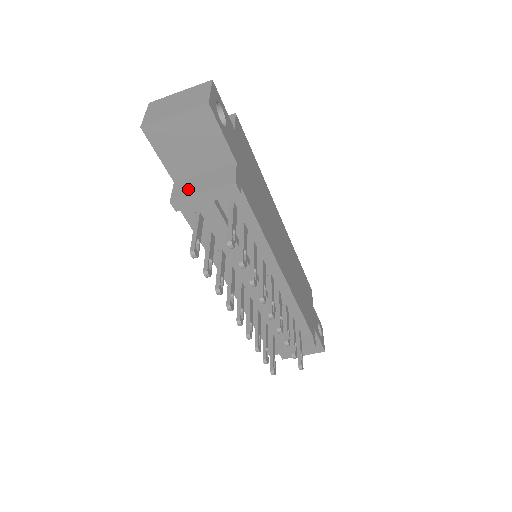
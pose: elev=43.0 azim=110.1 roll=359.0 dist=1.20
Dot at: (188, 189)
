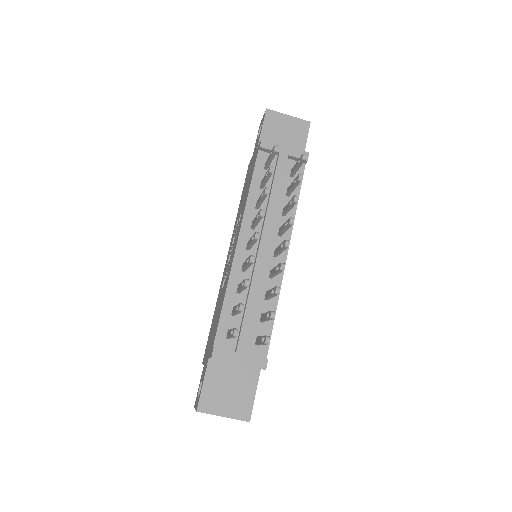
Dot at: occluded
